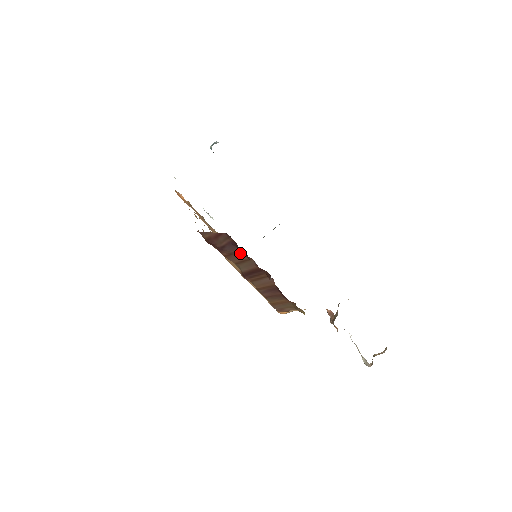
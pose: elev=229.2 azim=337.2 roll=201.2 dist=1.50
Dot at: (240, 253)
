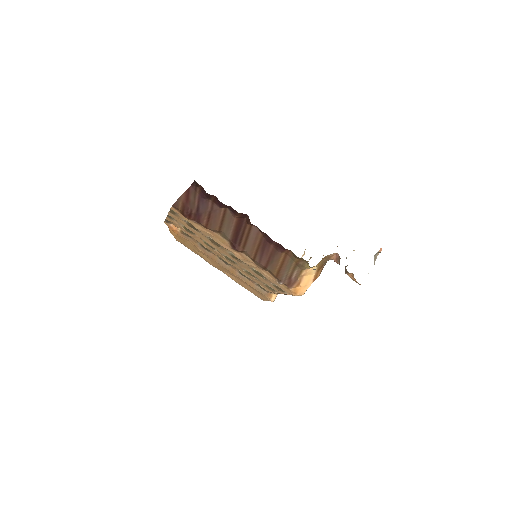
Dot at: (214, 208)
